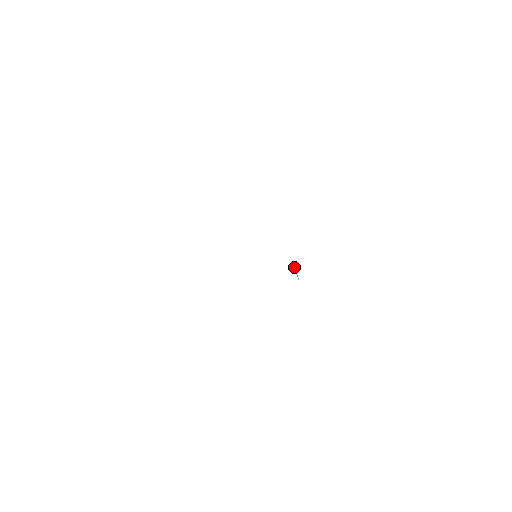
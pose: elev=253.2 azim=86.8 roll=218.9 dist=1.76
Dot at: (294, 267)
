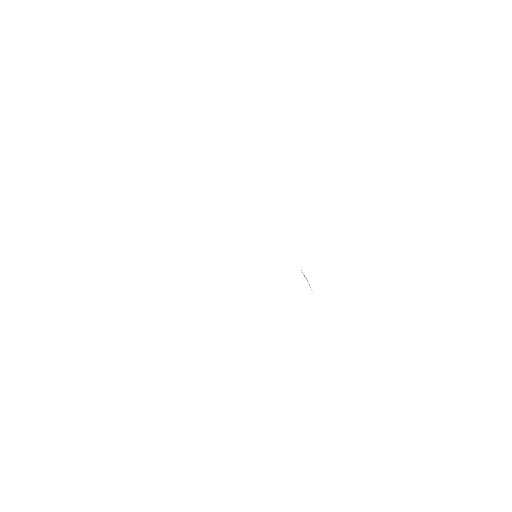
Dot at: (301, 270)
